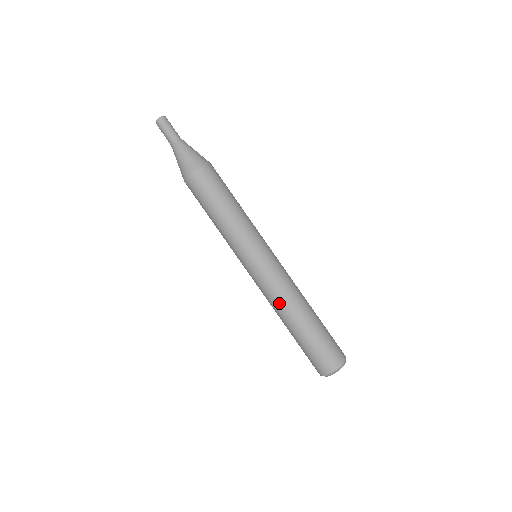
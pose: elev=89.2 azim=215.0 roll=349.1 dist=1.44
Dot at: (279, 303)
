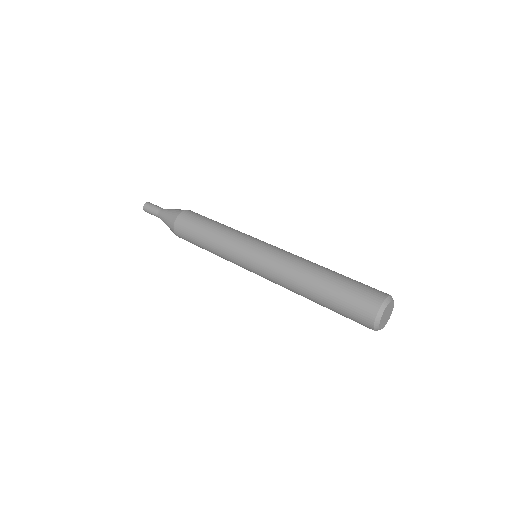
Dot at: (296, 264)
